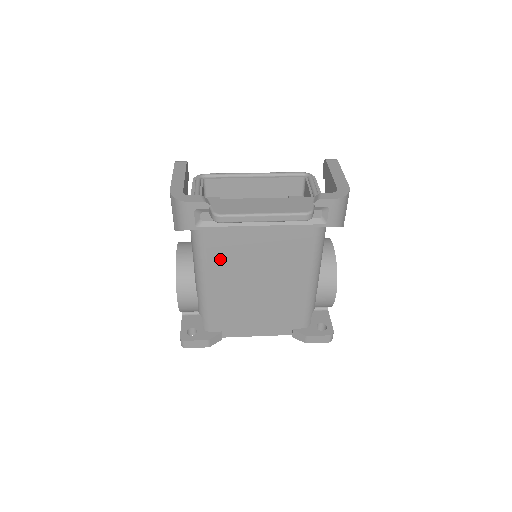
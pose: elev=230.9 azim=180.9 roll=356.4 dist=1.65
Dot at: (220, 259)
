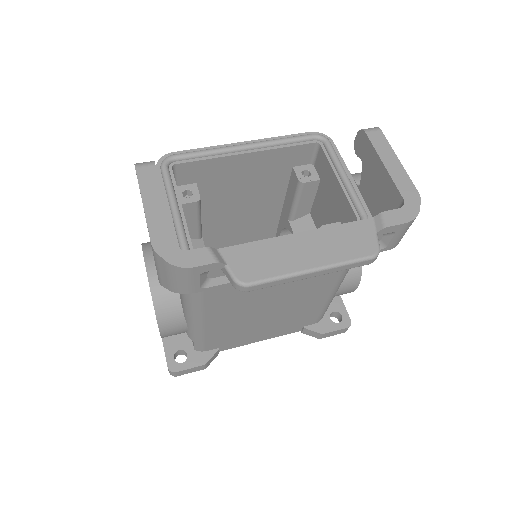
Dot at: (224, 295)
